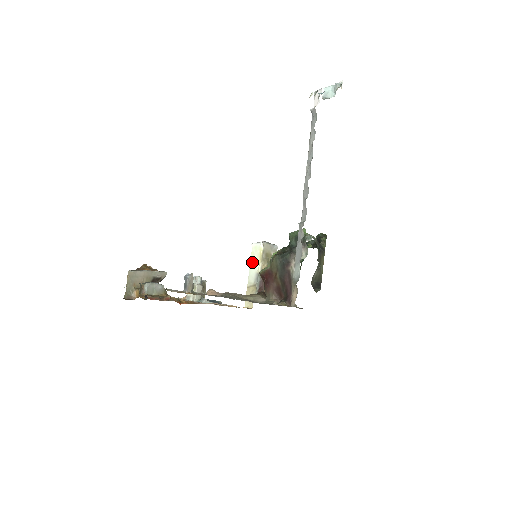
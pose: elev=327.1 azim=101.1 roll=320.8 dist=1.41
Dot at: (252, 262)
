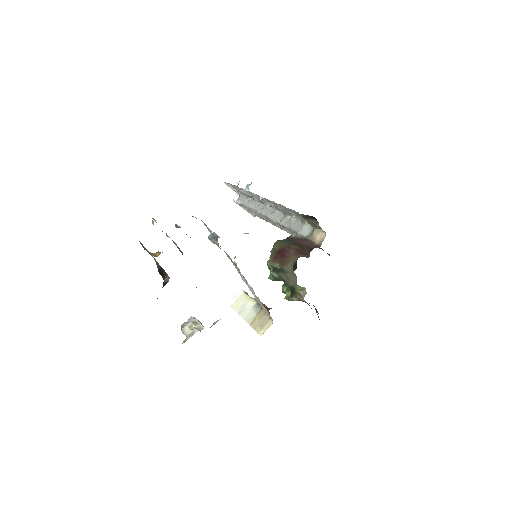
Dot at: (240, 309)
